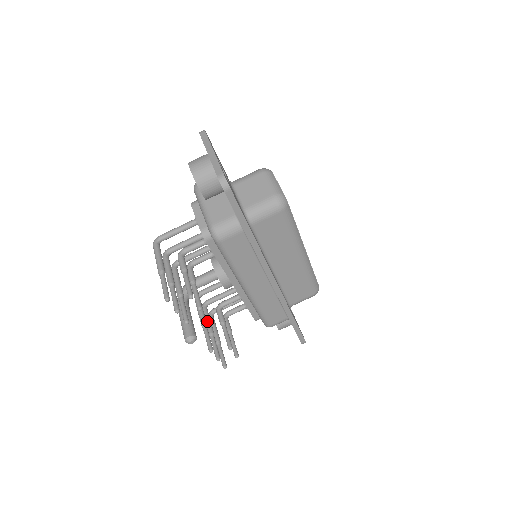
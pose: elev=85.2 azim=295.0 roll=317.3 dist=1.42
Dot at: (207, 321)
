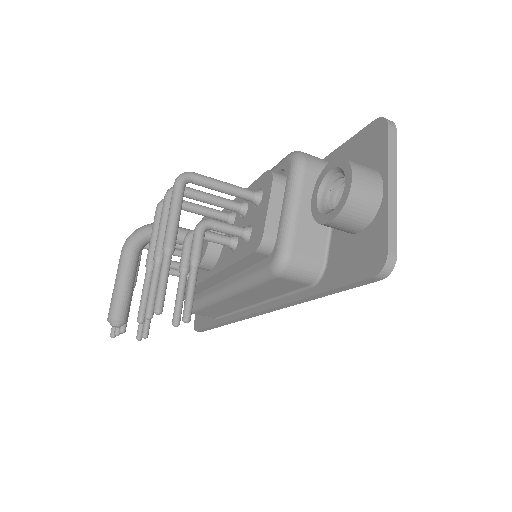
Dot at: occluded
